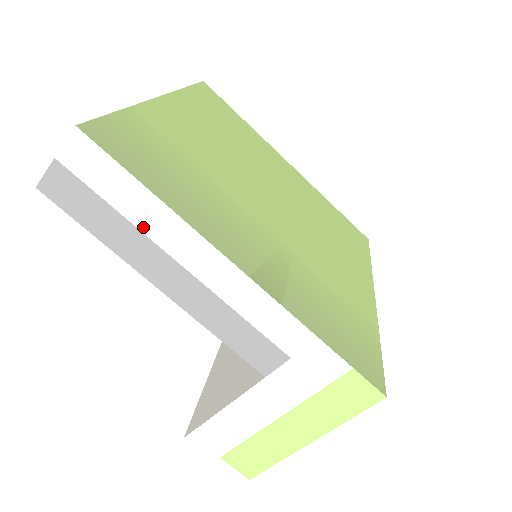
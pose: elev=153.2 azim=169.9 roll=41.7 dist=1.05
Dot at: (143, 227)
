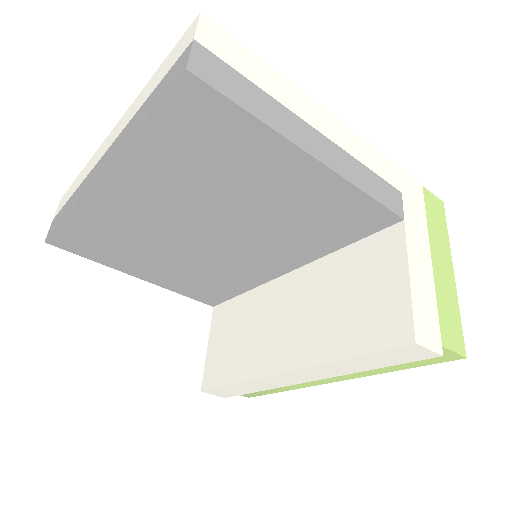
Dot at: (279, 99)
